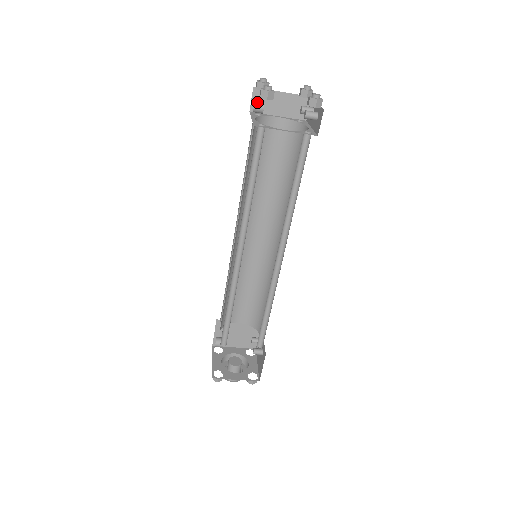
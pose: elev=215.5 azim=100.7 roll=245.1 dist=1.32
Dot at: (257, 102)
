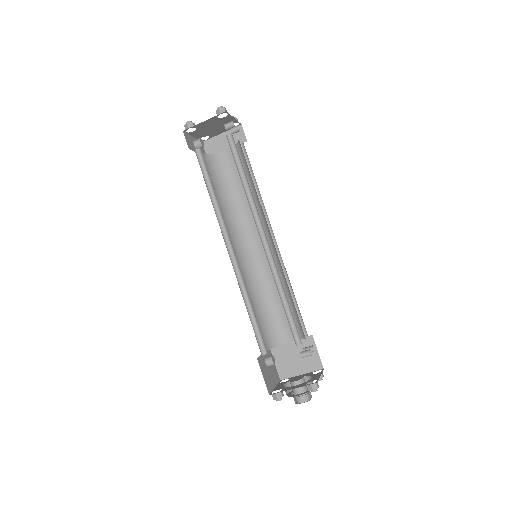
Dot at: (195, 141)
